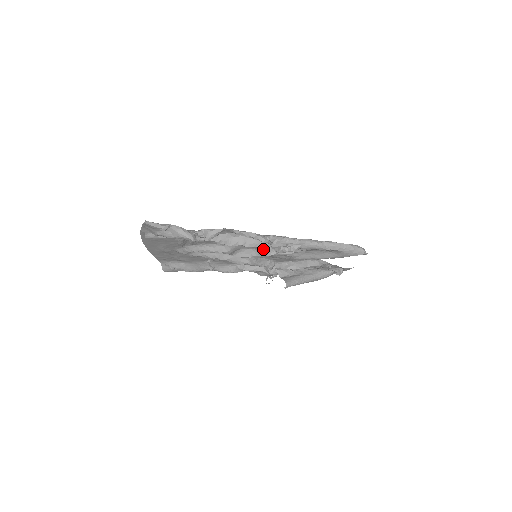
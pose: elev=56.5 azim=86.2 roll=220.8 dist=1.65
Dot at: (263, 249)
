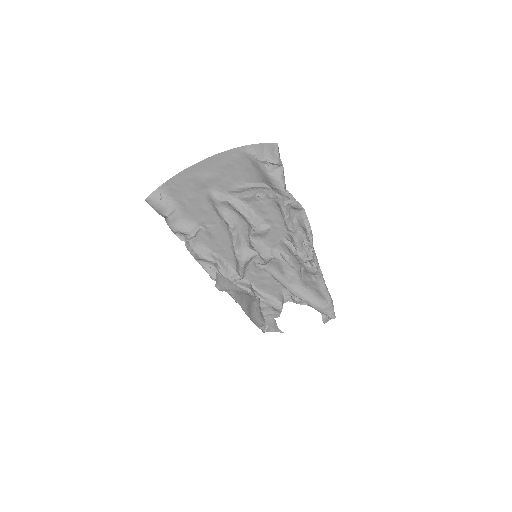
Dot at: (296, 251)
